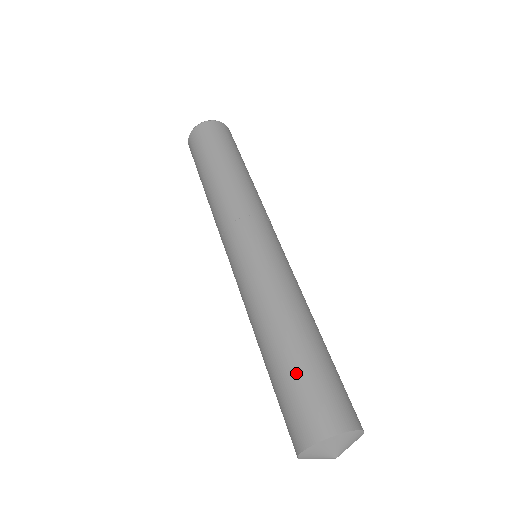
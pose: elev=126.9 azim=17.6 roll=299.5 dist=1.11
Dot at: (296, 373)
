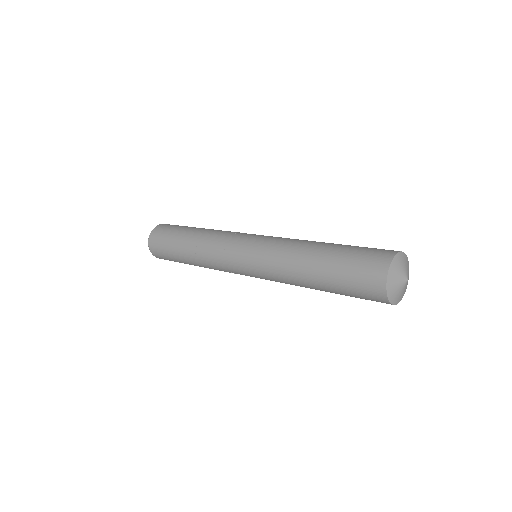
Dot at: (355, 246)
